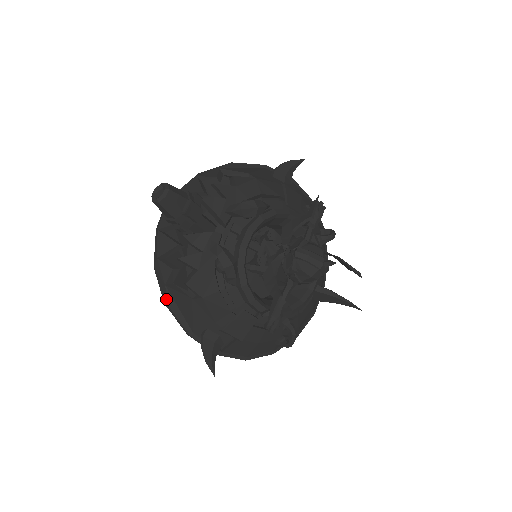
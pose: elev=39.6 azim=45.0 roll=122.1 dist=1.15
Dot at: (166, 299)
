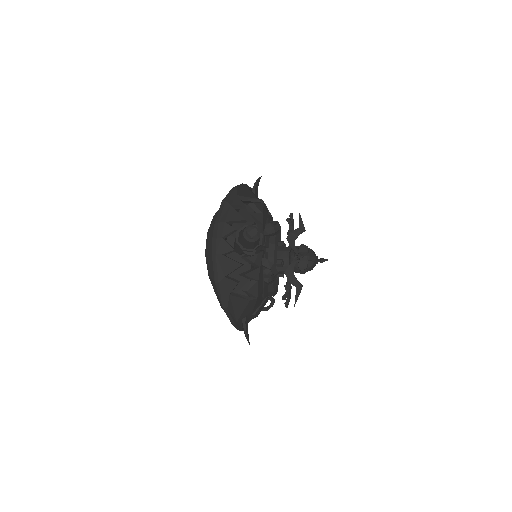
Dot at: (227, 304)
